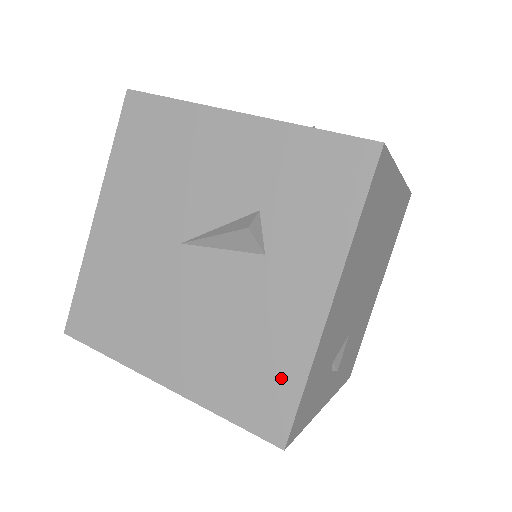
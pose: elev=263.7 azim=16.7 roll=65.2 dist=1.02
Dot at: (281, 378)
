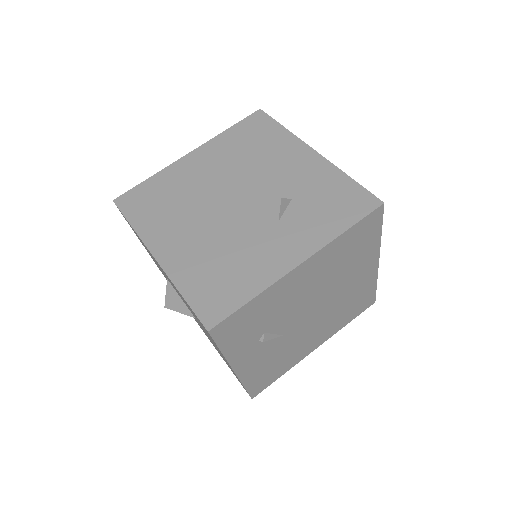
Dot at: (238, 289)
